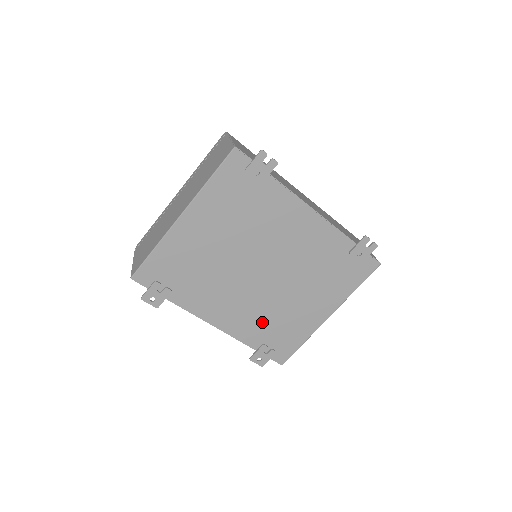
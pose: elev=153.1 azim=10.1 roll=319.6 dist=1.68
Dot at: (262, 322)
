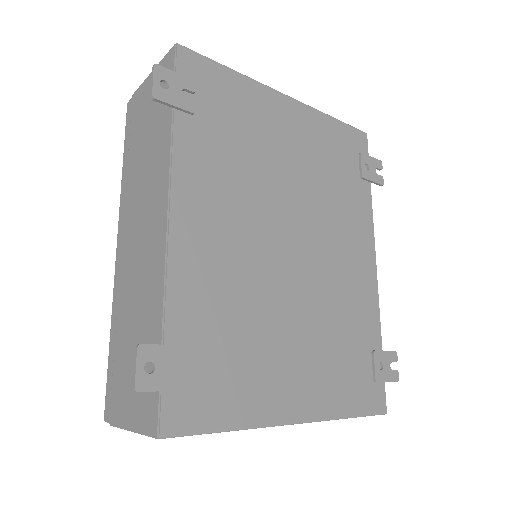
Dot at: (223, 308)
